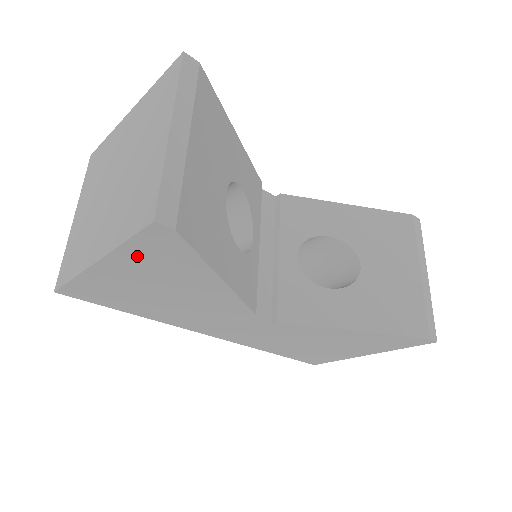
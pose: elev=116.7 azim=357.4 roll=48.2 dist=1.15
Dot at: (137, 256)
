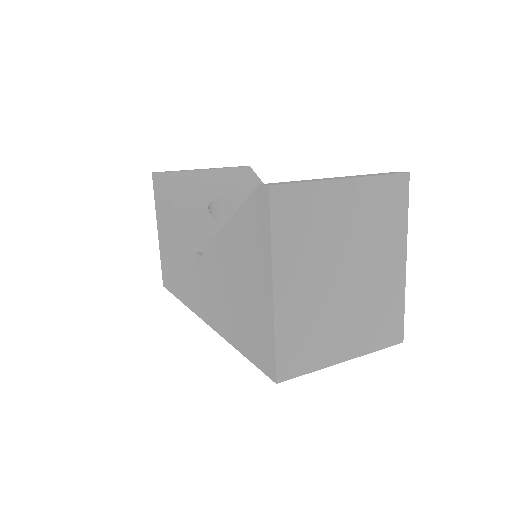
Dot at: (159, 210)
